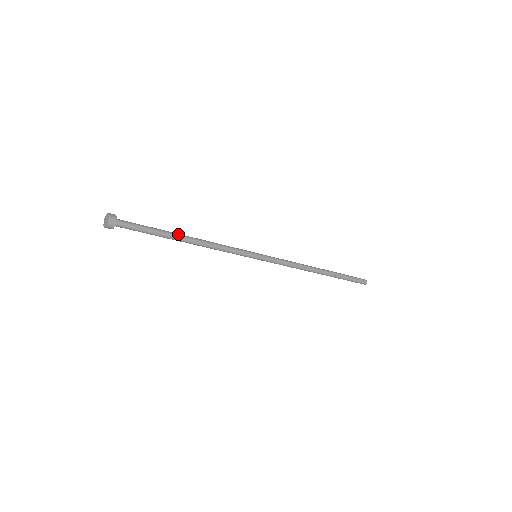
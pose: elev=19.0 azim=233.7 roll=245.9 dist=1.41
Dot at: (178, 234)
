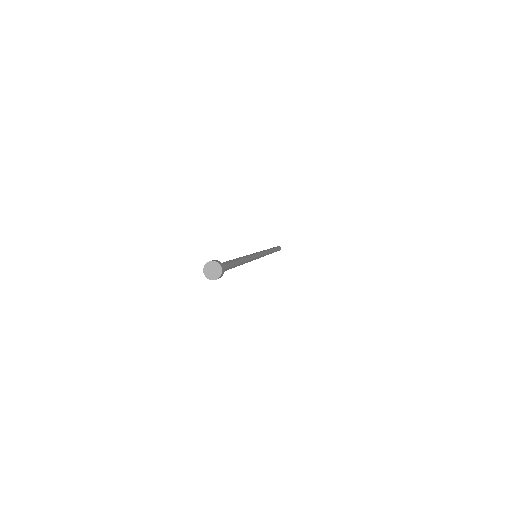
Dot at: (239, 263)
